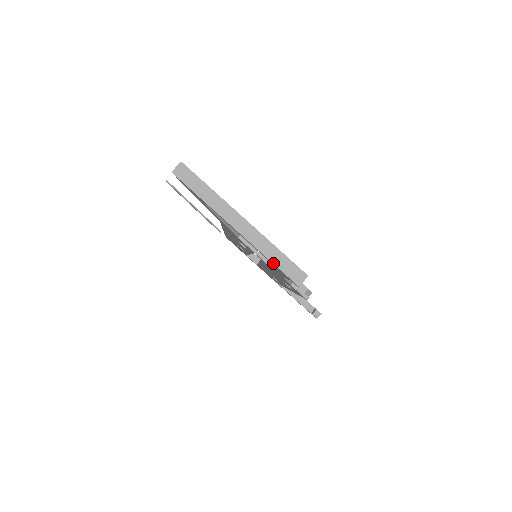
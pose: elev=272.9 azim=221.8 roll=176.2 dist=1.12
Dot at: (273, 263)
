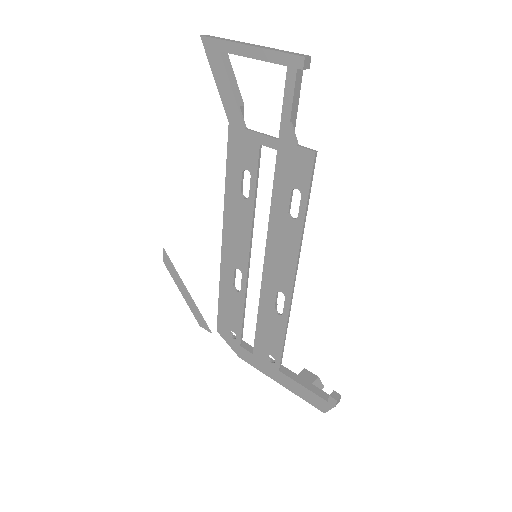
Dot at: (281, 52)
